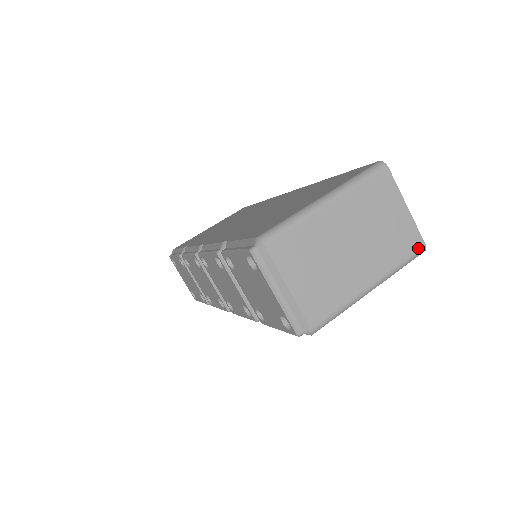
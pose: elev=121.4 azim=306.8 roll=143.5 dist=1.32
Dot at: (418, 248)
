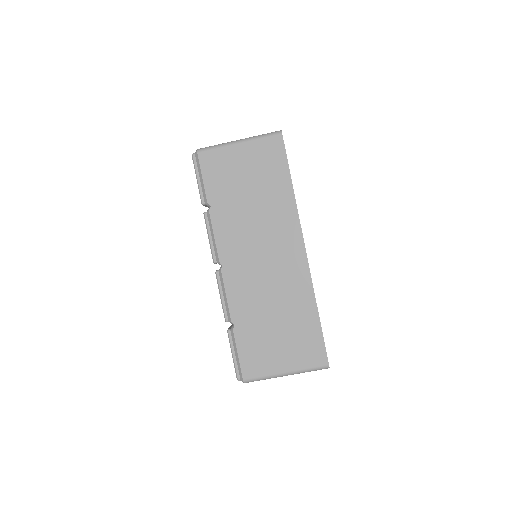
Dot at: occluded
